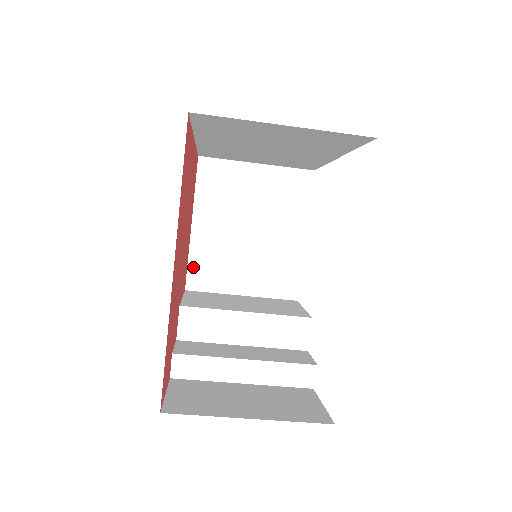
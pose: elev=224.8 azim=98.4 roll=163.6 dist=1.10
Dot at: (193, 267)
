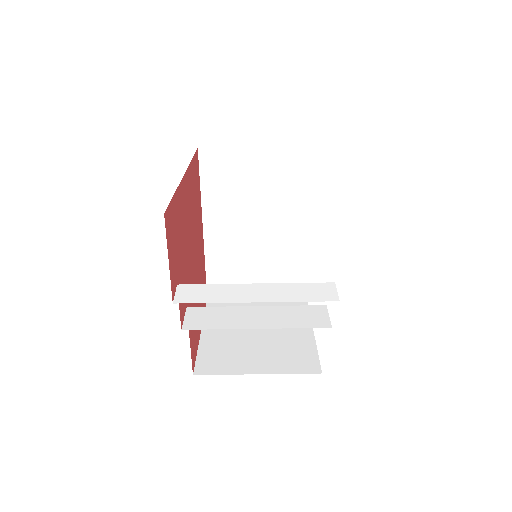
Dot at: (202, 358)
